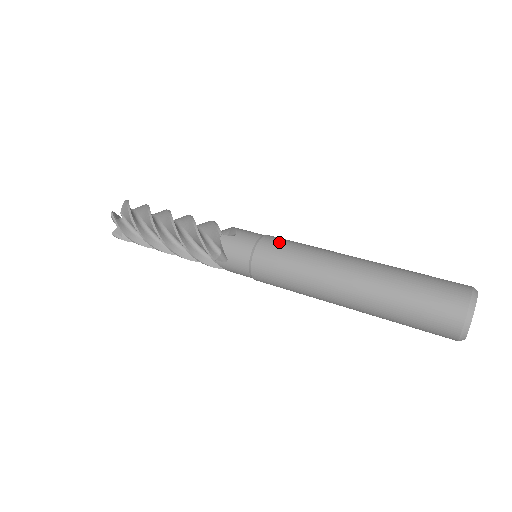
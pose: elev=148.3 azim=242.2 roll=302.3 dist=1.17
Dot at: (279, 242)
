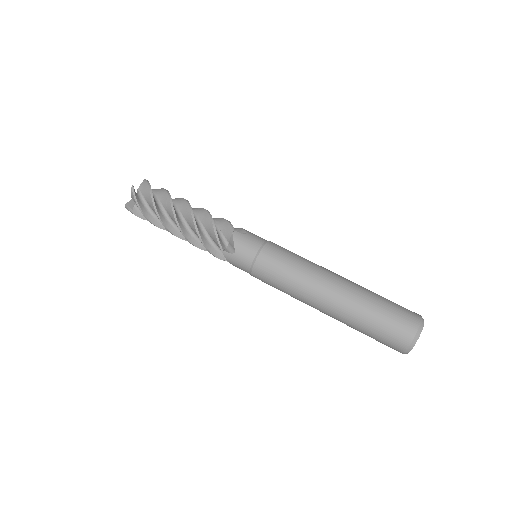
Dot at: (282, 249)
